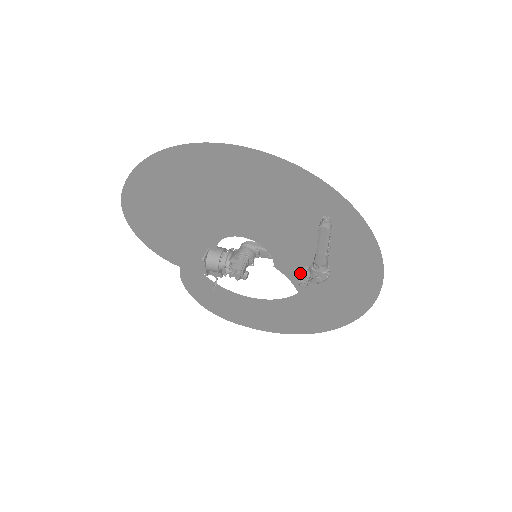
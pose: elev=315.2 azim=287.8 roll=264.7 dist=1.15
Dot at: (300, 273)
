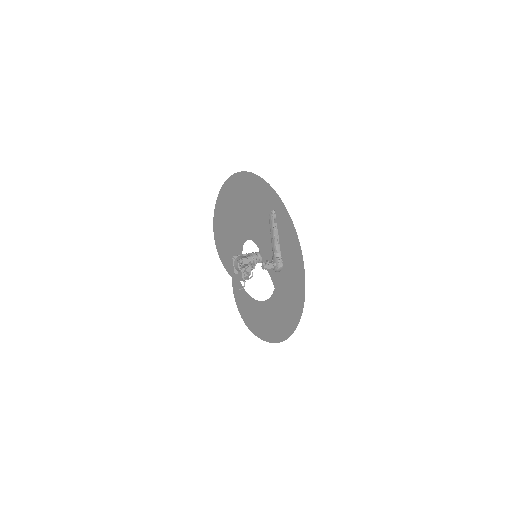
Dot at: occluded
